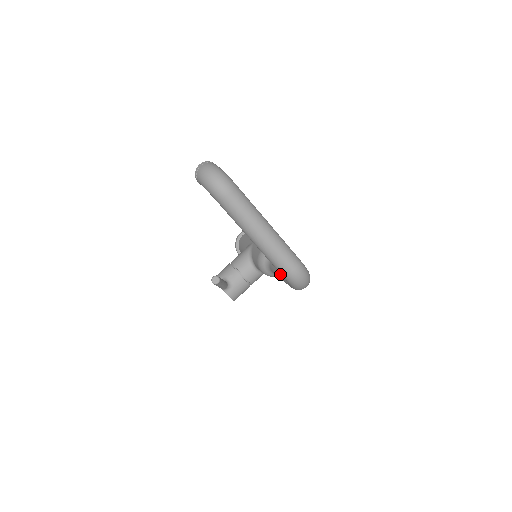
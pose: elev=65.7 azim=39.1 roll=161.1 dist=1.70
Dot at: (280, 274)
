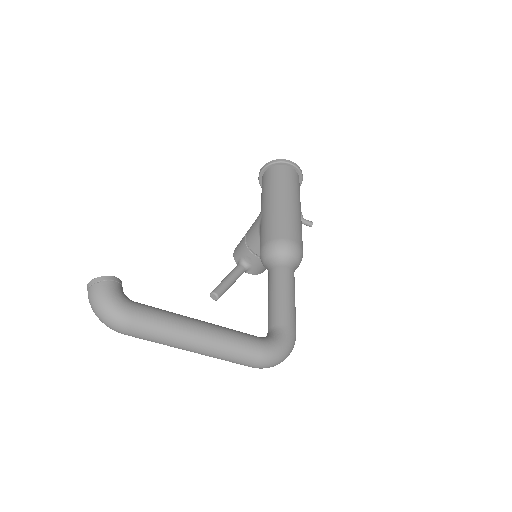
Dot at: occluded
